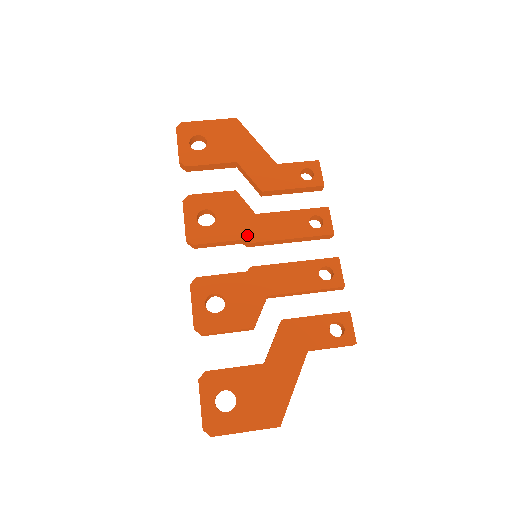
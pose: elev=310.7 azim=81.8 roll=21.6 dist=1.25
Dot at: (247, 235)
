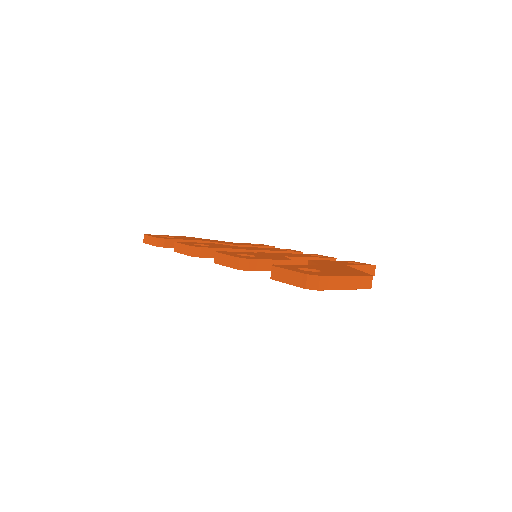
Dot at: (241, 248)
